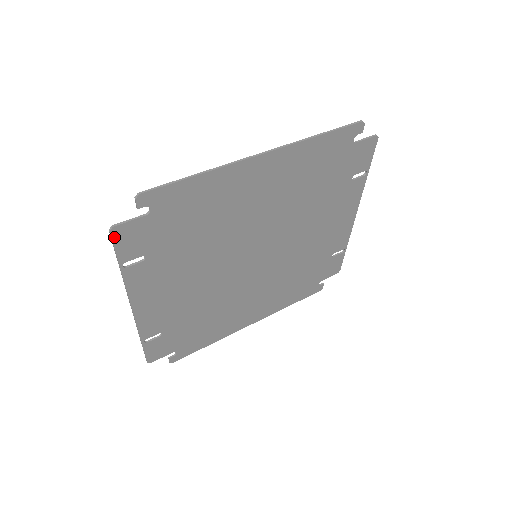
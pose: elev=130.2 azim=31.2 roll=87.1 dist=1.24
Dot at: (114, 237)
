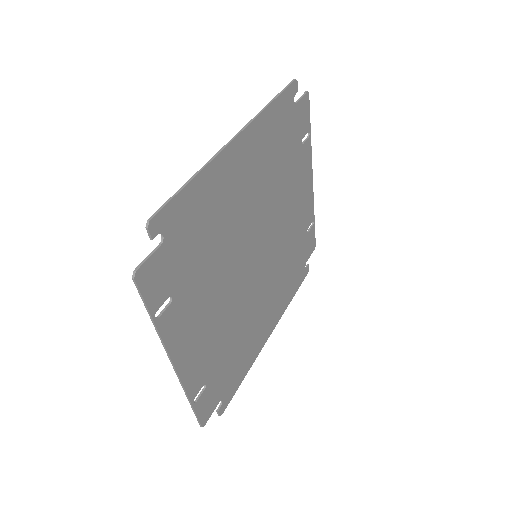
Dot at: (139, 284)
